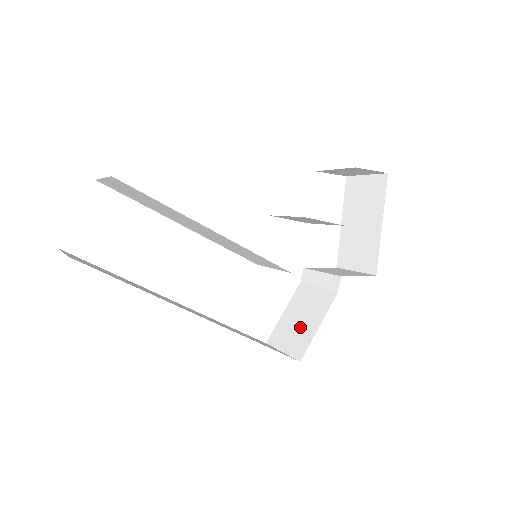
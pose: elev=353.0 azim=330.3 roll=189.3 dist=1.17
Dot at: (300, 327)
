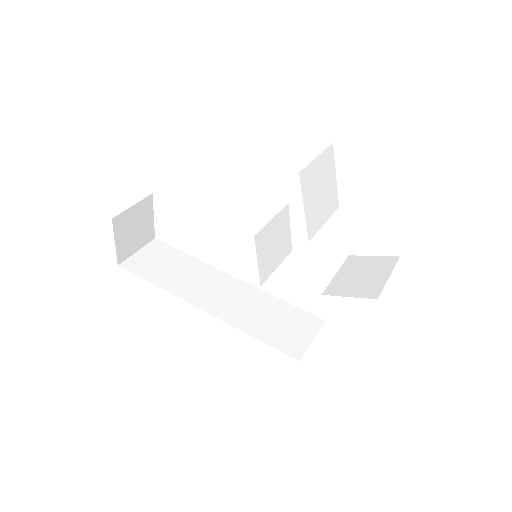
Dot at: occluded
